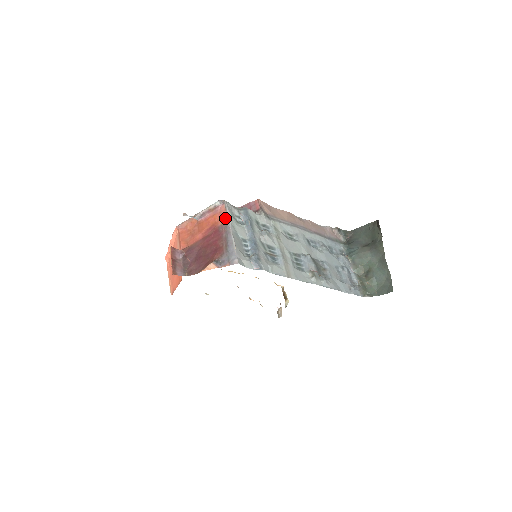
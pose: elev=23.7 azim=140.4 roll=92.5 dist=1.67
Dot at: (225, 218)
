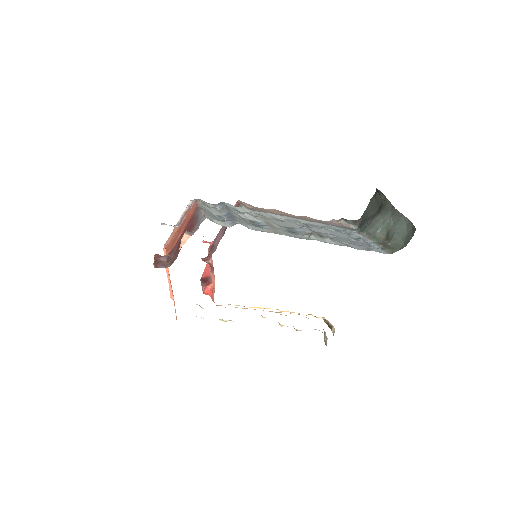
Dot at: (196, 205)
